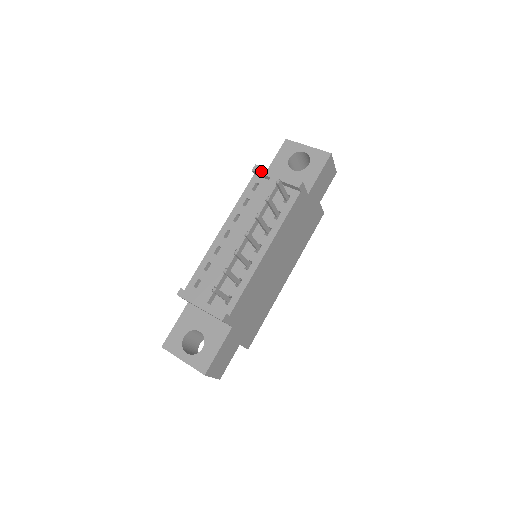
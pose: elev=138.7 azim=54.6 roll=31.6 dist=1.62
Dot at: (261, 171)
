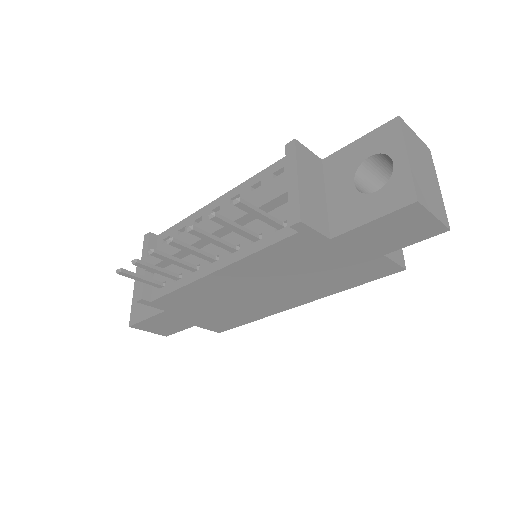
Dot at: (289, 156)
